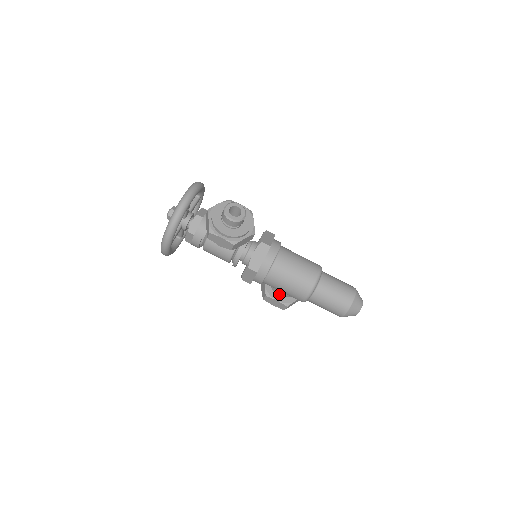
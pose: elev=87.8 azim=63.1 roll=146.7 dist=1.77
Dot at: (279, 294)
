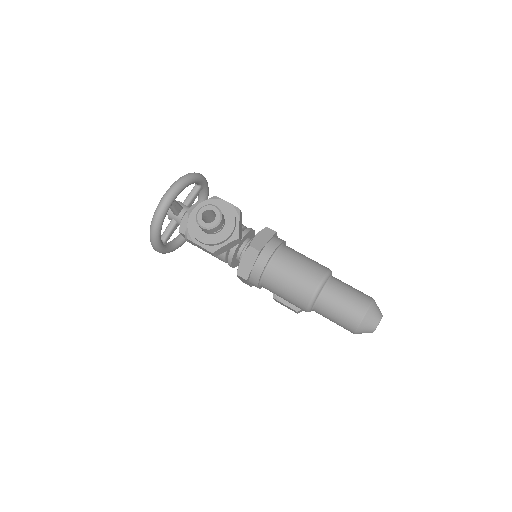
Dot at: occluded
